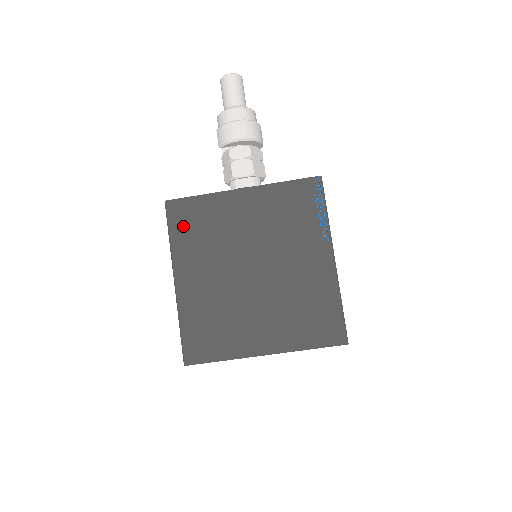
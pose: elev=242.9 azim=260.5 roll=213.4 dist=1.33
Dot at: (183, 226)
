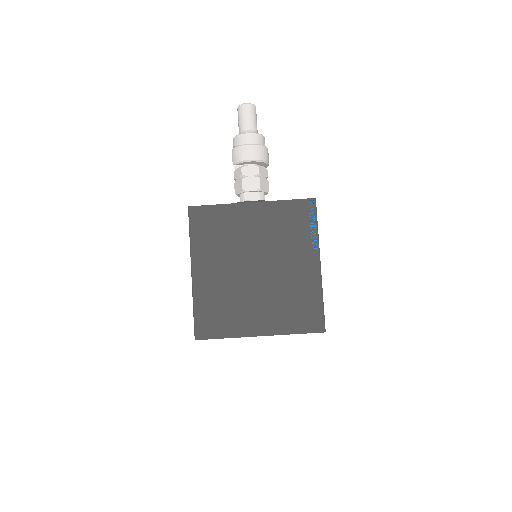
Dot at: (202, 228)
